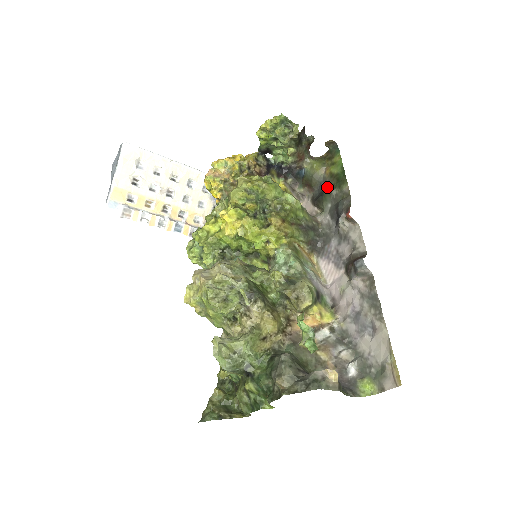
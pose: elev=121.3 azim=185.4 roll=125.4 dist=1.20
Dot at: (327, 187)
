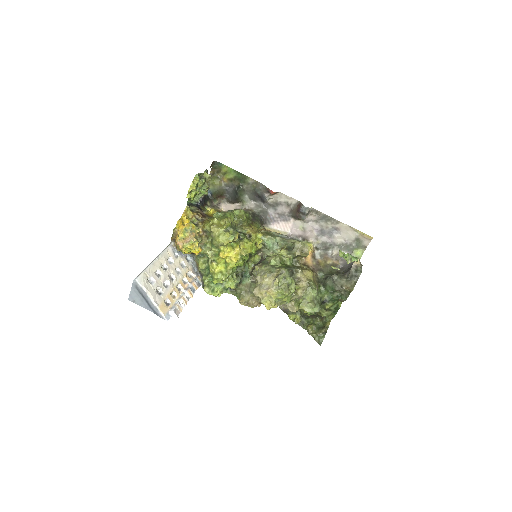
Dot at: (237, 188)
